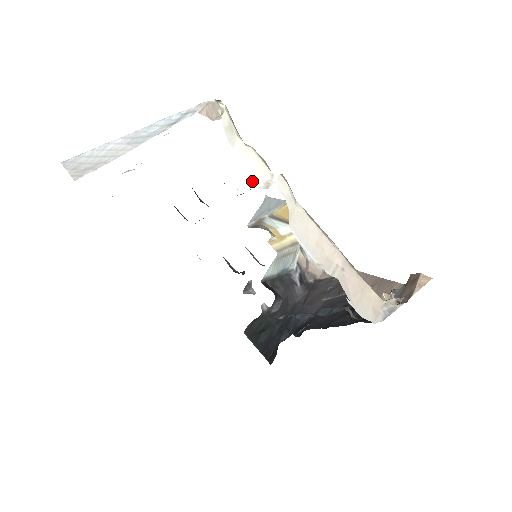
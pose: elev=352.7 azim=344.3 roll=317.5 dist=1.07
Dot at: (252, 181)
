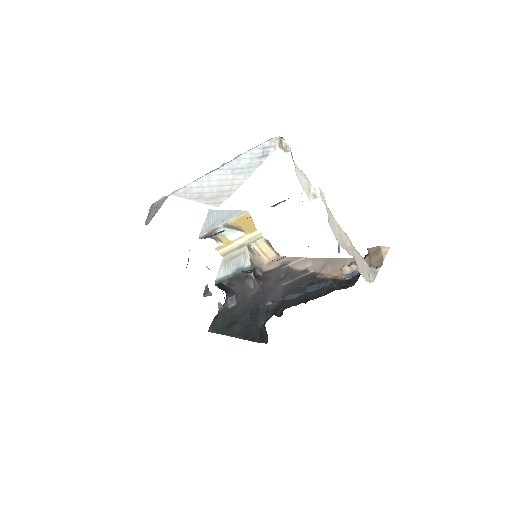
Dot at: (308, 194)
